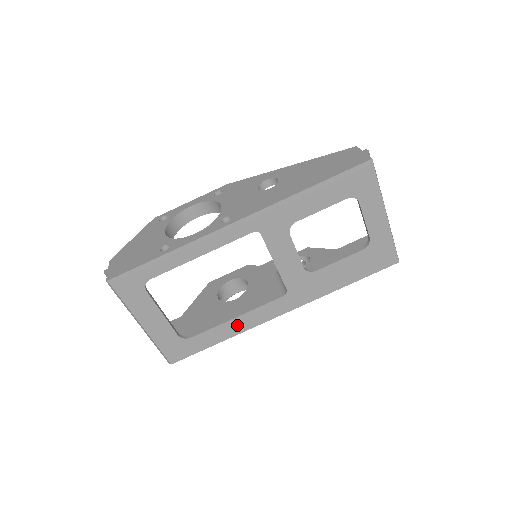
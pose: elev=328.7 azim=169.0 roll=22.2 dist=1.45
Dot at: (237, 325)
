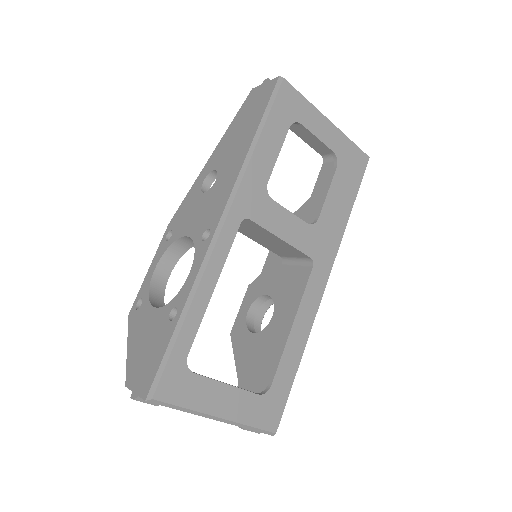
Dot at: (299, 333)
